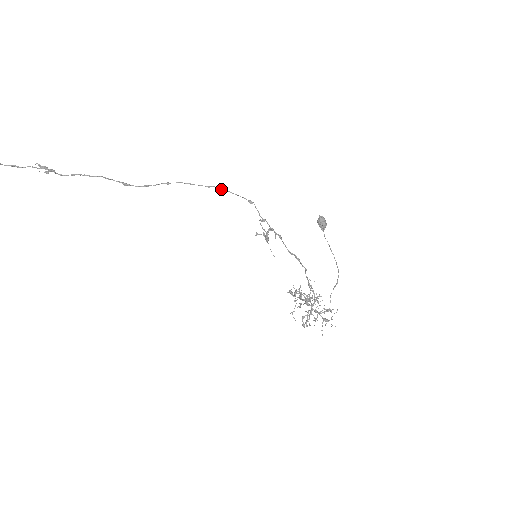
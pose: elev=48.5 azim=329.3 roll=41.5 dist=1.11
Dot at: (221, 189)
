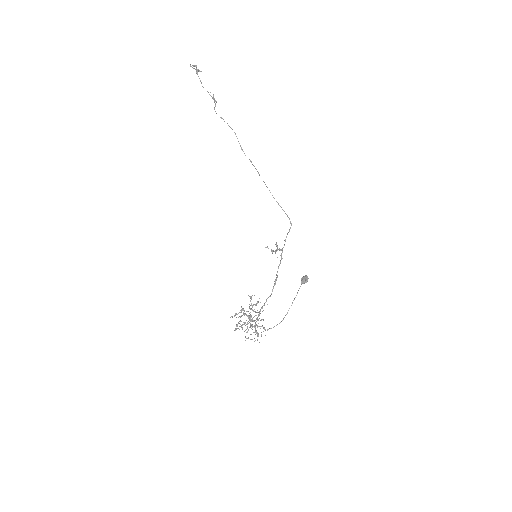
Dot at: occluded
